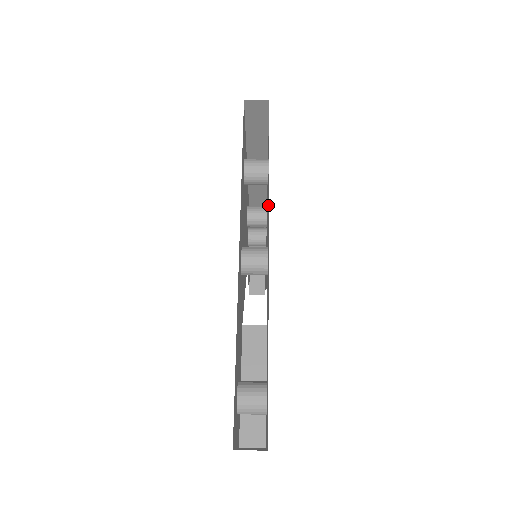
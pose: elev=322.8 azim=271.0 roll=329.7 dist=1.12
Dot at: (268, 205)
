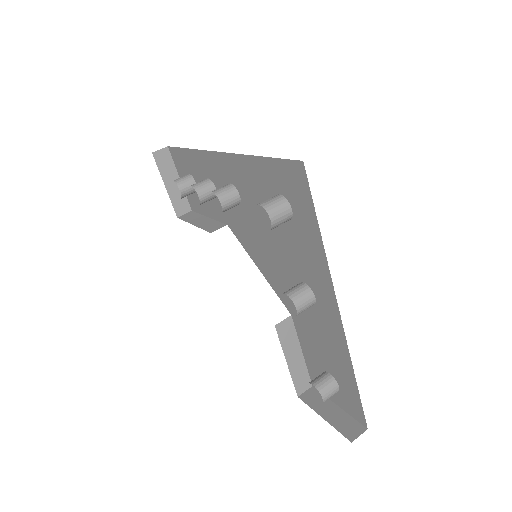
Dot at: (308, 258)
